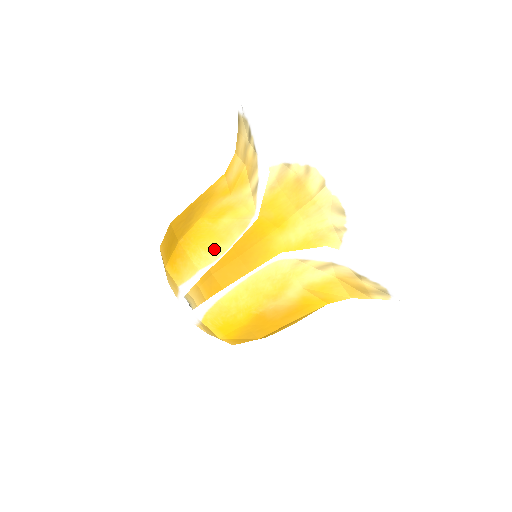
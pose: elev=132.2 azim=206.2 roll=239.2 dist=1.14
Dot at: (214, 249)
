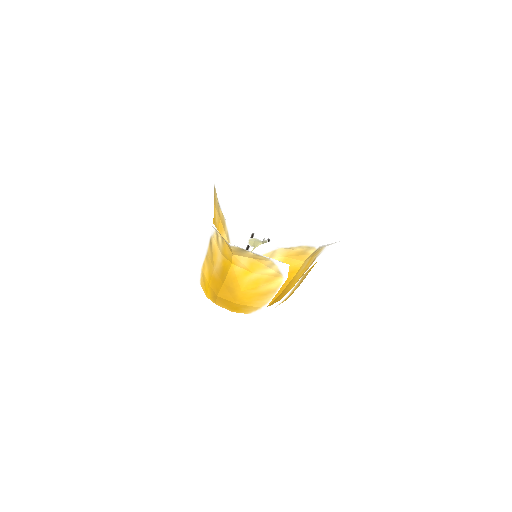
Dot at: occluded
